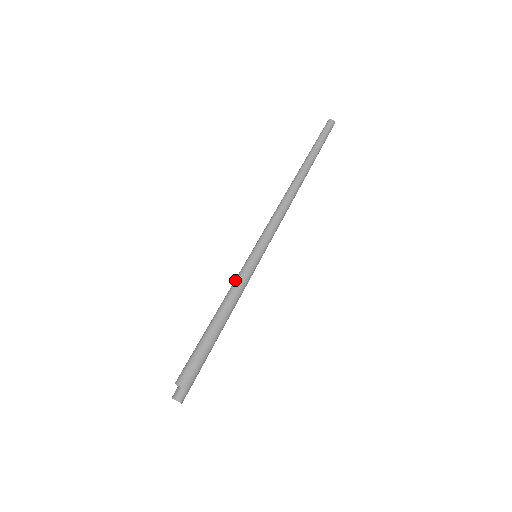
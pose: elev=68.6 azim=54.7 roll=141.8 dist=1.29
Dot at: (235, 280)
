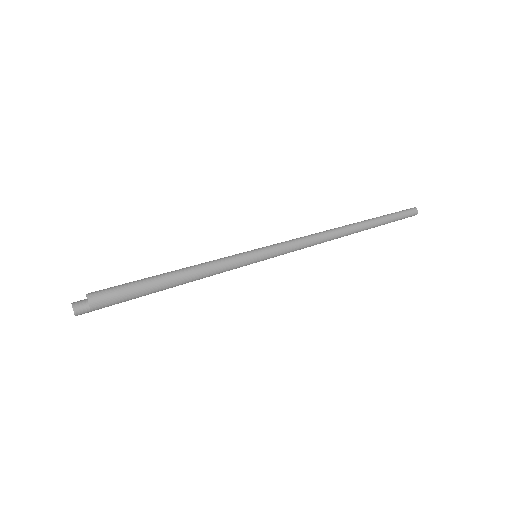
Dot at: (221, 259)
